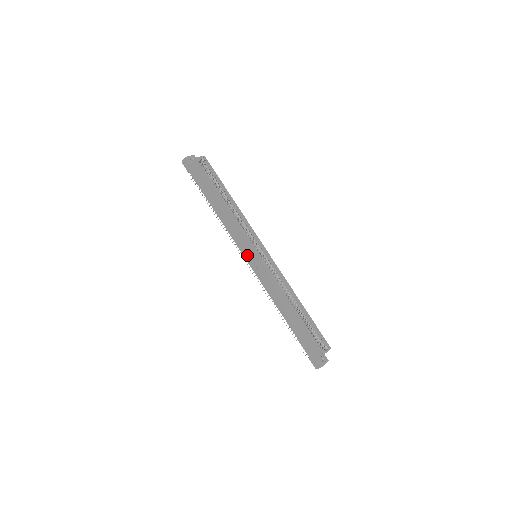
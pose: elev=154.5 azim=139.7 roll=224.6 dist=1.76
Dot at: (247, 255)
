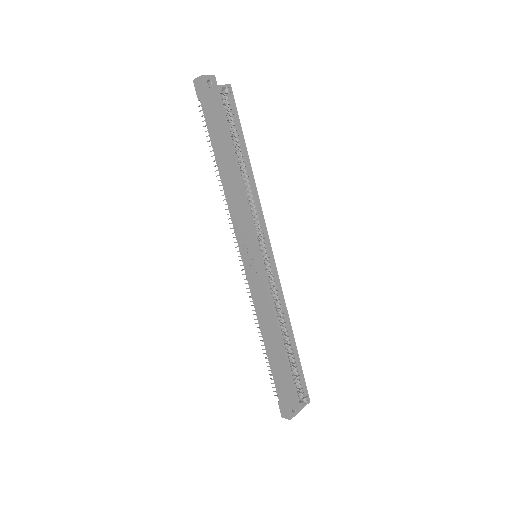
Dot at: (245, 251)
